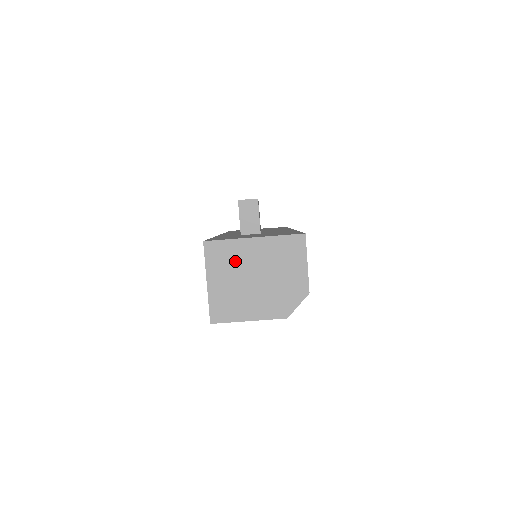
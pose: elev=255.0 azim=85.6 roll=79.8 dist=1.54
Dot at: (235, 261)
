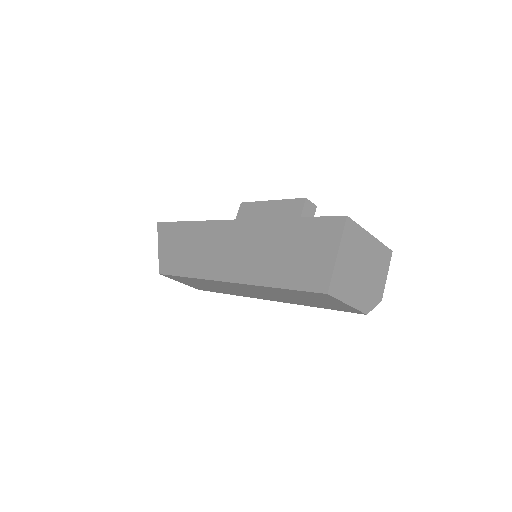
Dot at: (357, 246)
